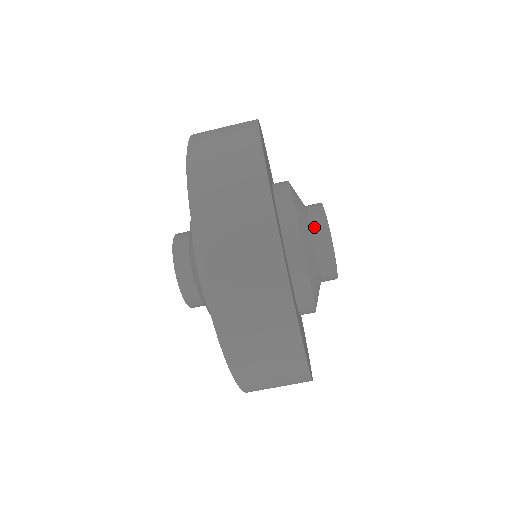
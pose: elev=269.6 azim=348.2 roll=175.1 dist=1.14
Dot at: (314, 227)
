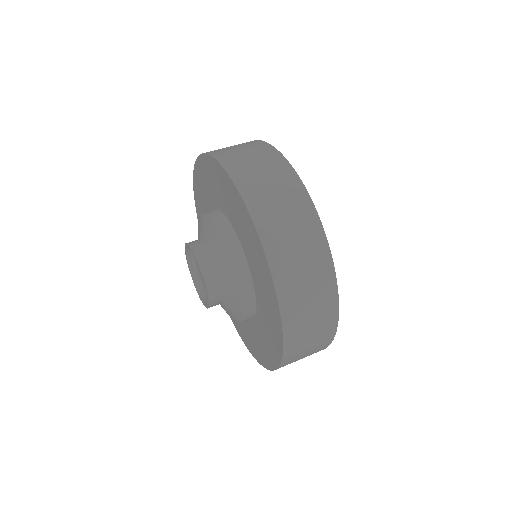
Dot at: occluded
